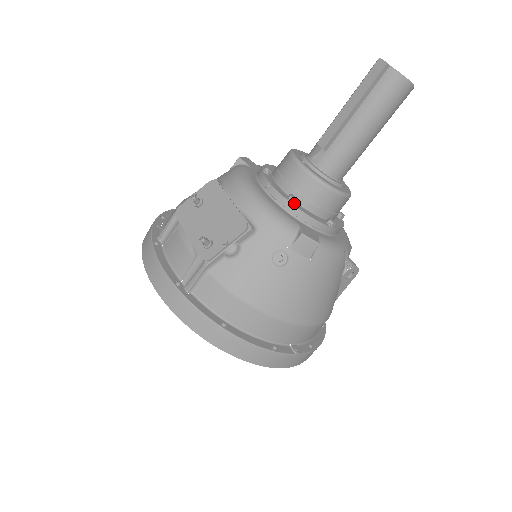
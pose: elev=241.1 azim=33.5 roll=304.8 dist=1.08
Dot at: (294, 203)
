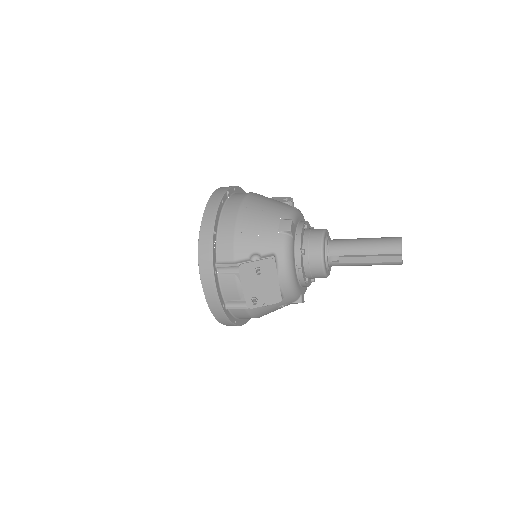
Dot at: (306, 281)
